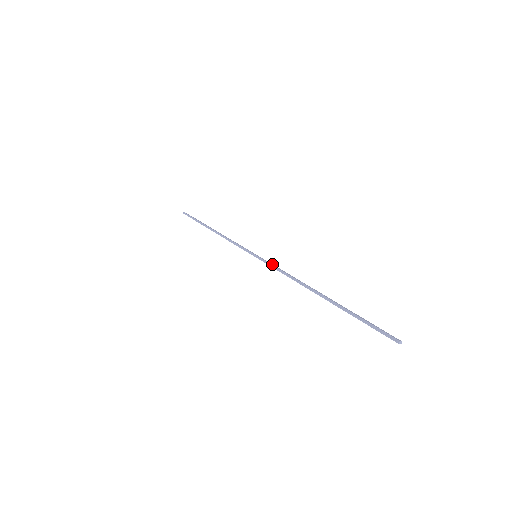
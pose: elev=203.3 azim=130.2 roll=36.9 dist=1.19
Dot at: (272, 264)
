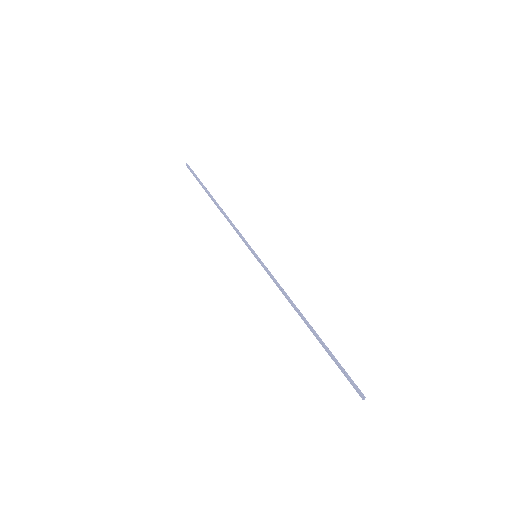
Dot at: (270, 273)
